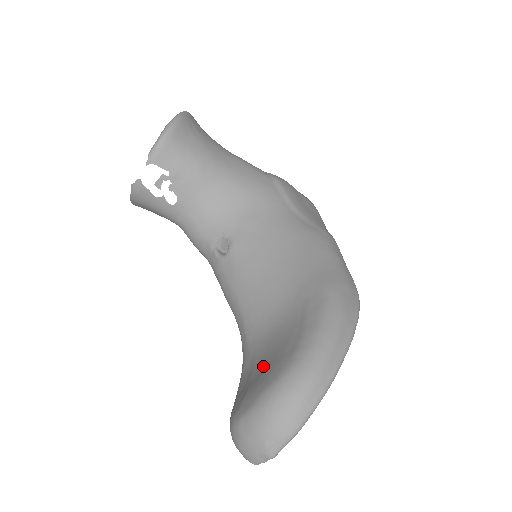
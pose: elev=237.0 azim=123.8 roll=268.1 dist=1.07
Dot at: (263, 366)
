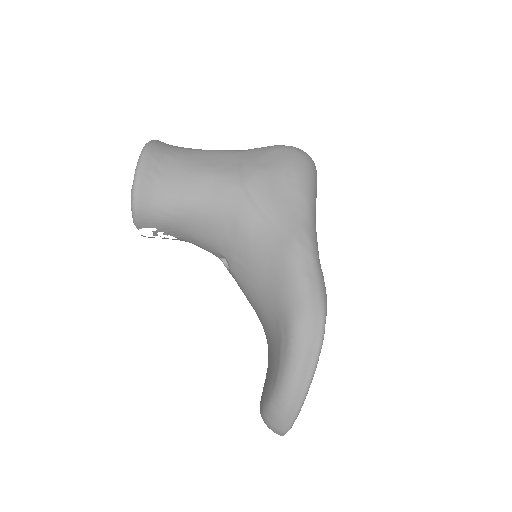
Dot at: (268, 376)
